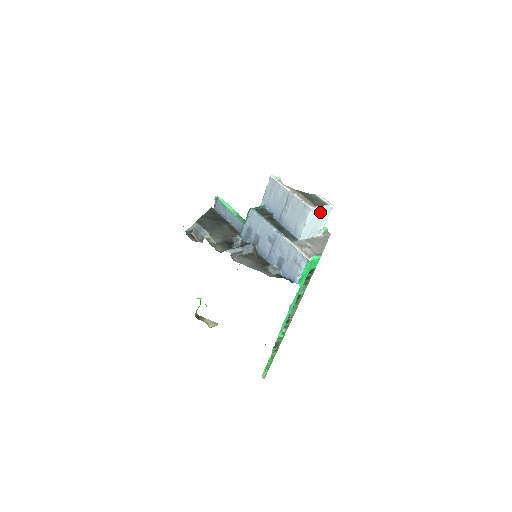
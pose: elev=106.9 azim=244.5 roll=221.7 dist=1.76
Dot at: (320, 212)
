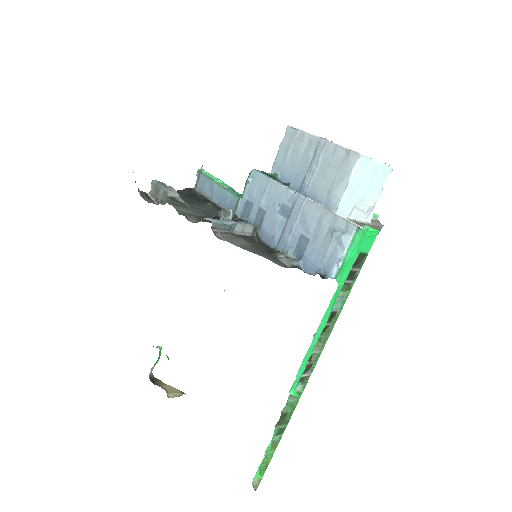
Dot at: (372, 168)
